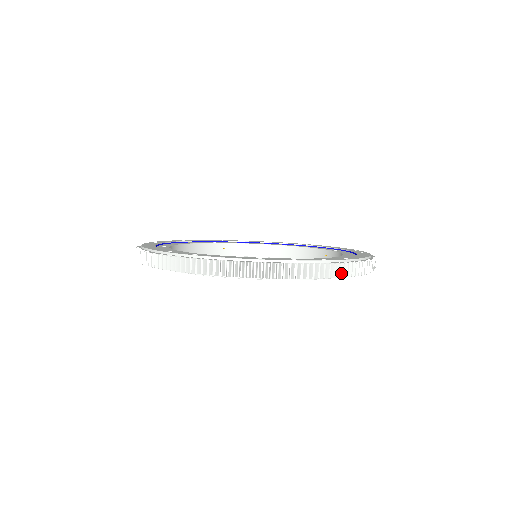
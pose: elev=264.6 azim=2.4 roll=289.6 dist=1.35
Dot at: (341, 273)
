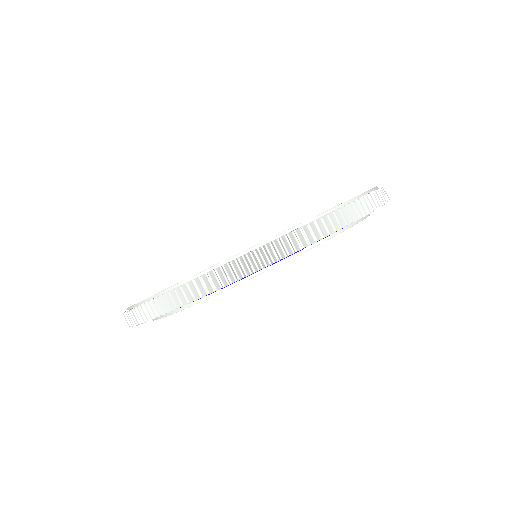
Dot at: (296, 245)
